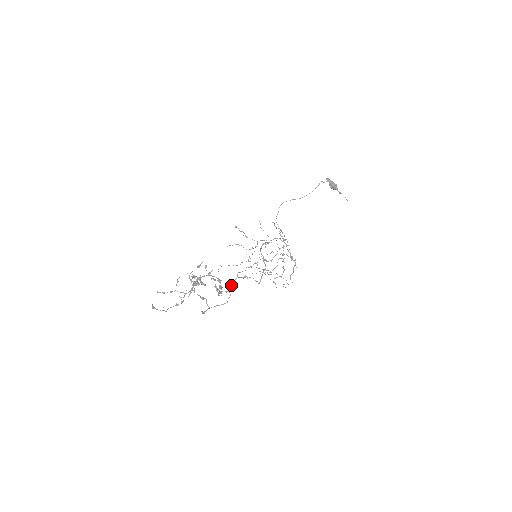
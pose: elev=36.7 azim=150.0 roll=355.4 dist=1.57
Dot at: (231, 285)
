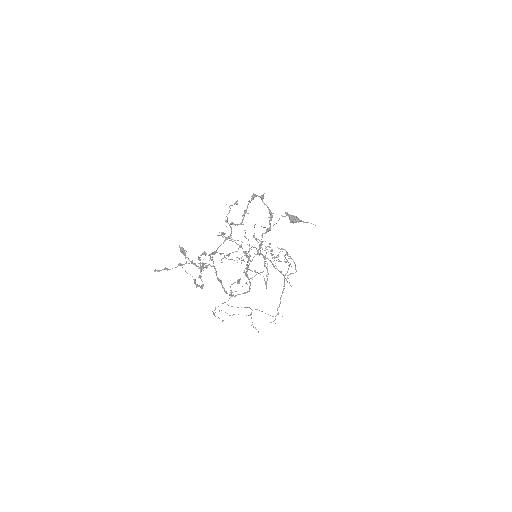
Dot at: occluded
